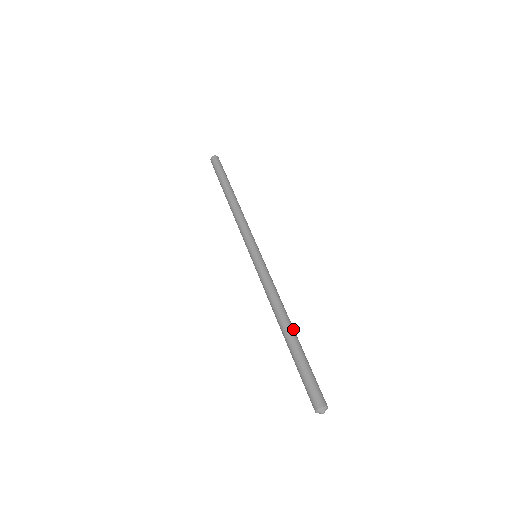
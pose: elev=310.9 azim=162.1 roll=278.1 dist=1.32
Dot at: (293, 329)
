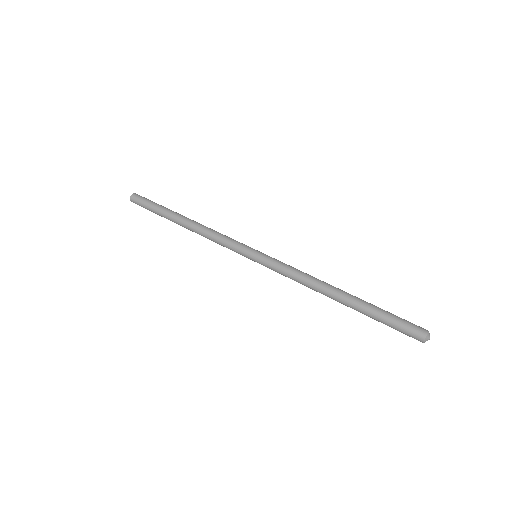
Dot at: (346, 292)
